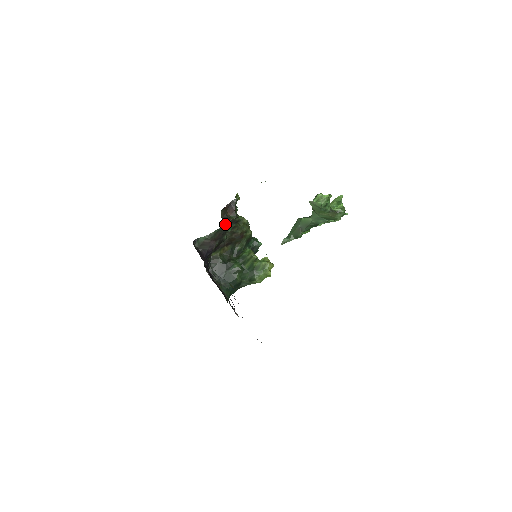
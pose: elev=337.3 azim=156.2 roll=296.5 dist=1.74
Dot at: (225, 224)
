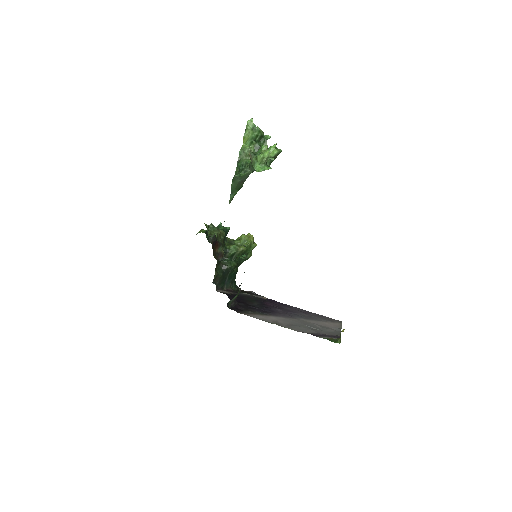
Dot at: occluded
